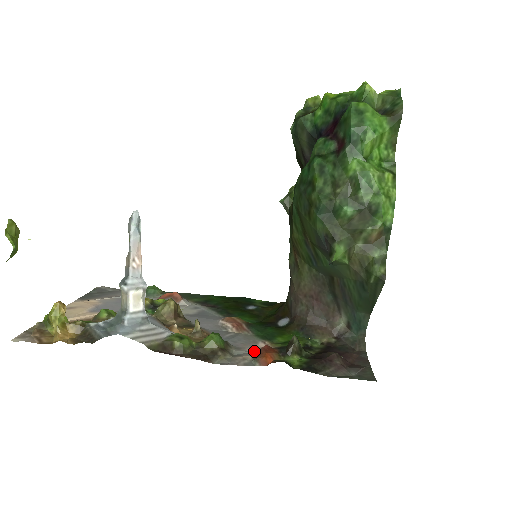
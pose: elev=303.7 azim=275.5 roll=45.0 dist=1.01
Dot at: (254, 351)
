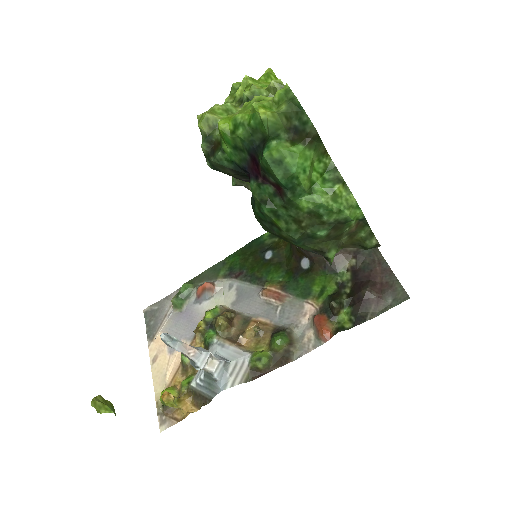
Dot at: (309, 323)
